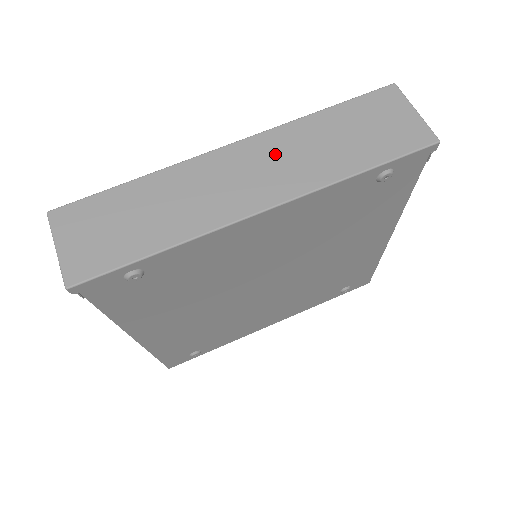
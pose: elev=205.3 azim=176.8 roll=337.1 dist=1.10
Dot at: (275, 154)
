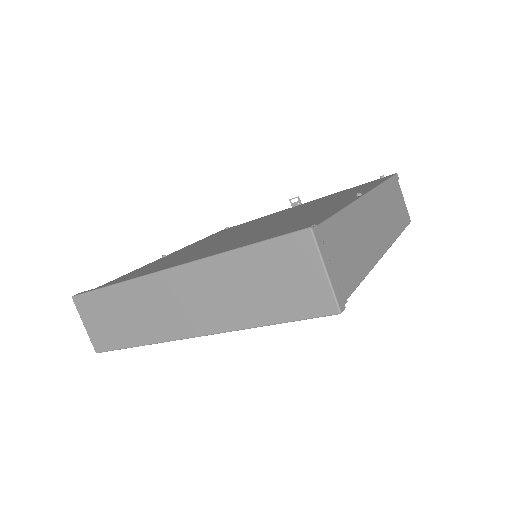
Dot at: (200, 289)
